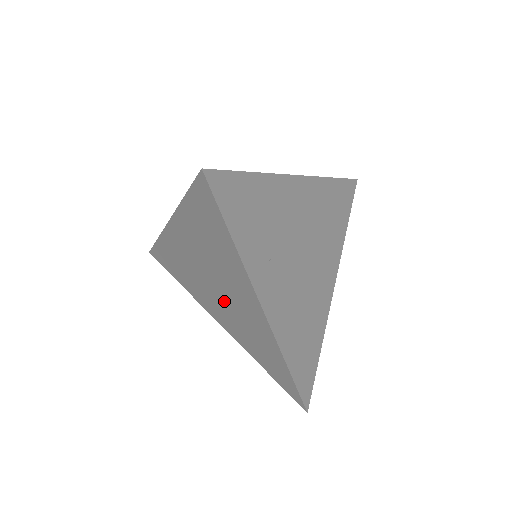
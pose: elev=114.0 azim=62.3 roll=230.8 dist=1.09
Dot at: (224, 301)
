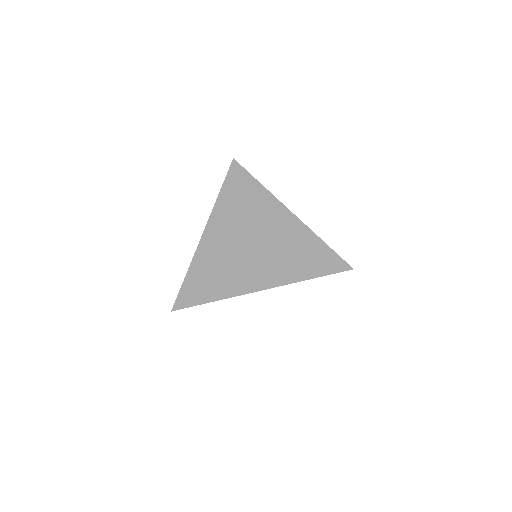
Dot at: occluded
